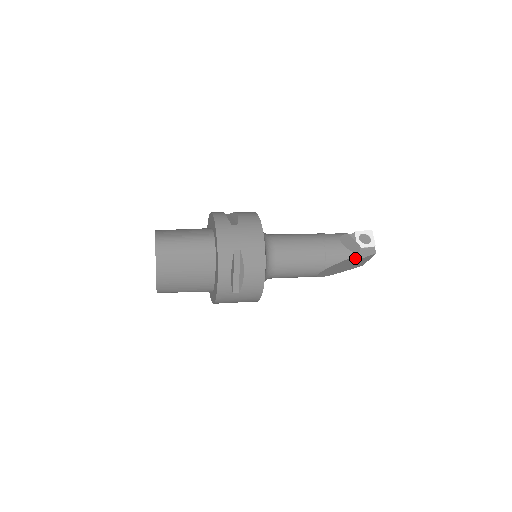
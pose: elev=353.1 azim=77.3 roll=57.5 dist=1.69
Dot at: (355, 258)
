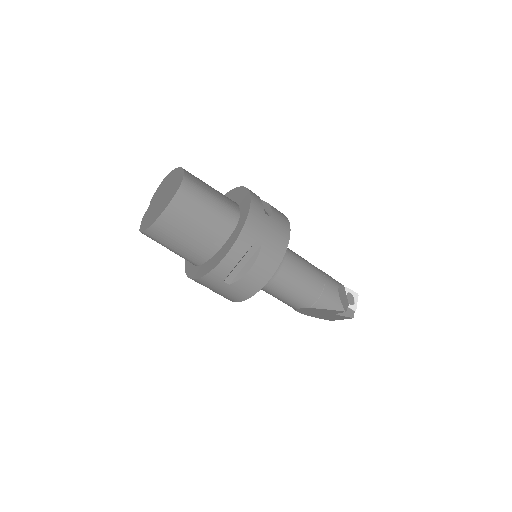
Dot at: occluded
